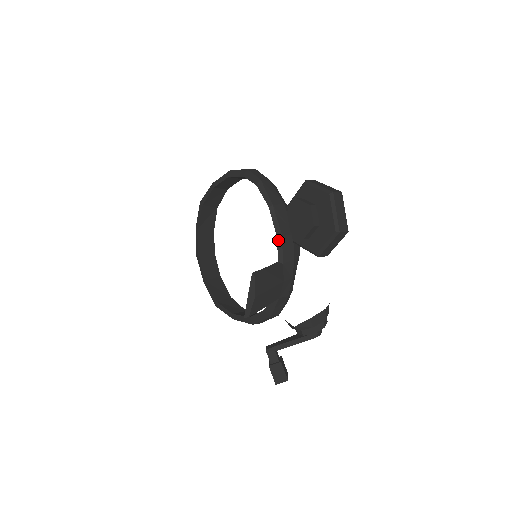
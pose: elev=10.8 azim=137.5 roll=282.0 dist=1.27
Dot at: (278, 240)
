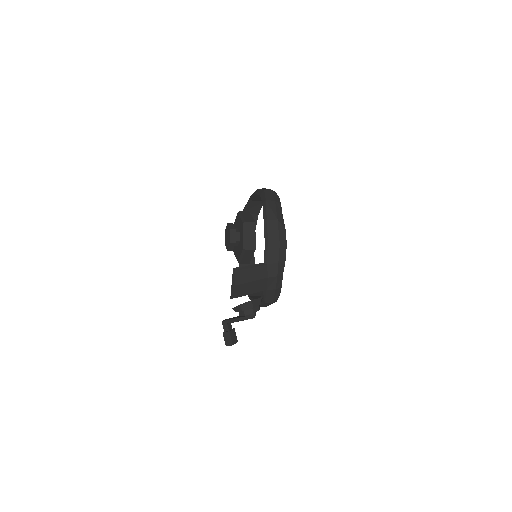
Dot at: (265, 247)
